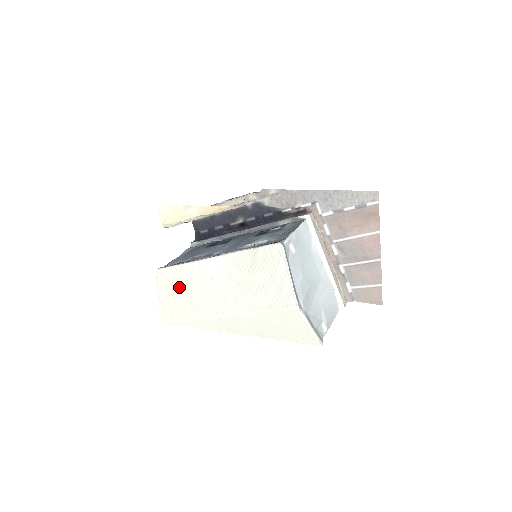
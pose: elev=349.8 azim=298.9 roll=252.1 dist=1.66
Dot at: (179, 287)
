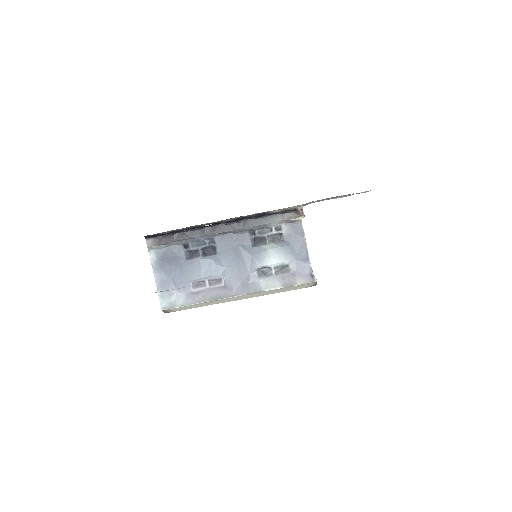
Dot at: occluded
